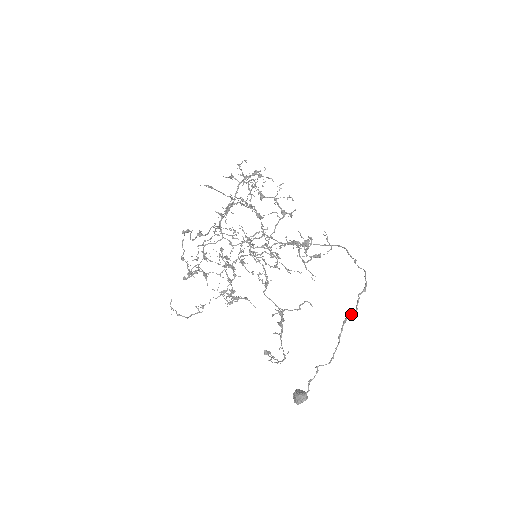
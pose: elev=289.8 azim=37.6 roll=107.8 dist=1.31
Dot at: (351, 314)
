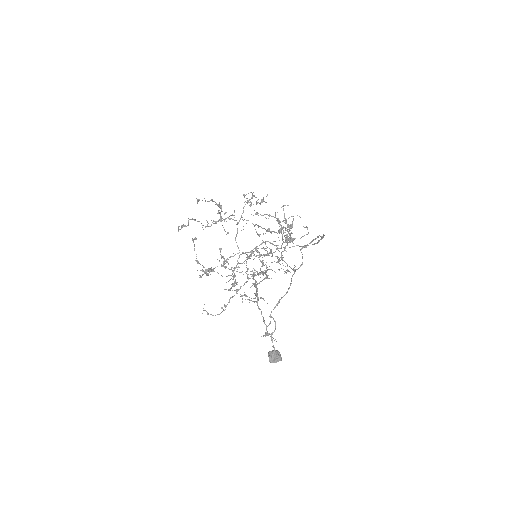
Dot at: (298, 268)
